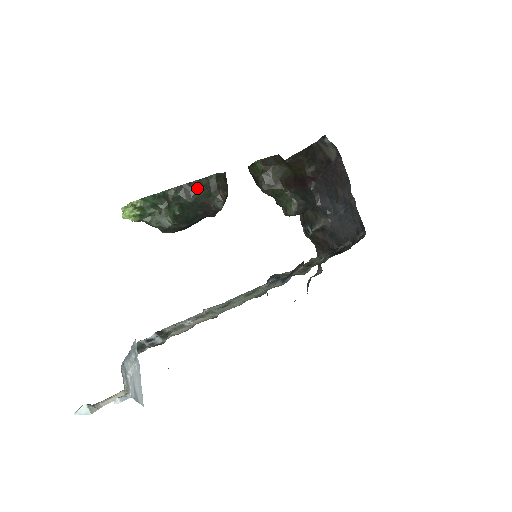
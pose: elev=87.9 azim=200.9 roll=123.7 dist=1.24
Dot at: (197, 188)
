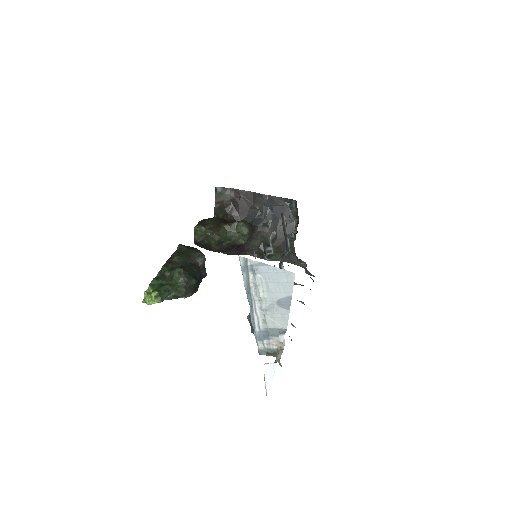
Dot at: (177, 256)
